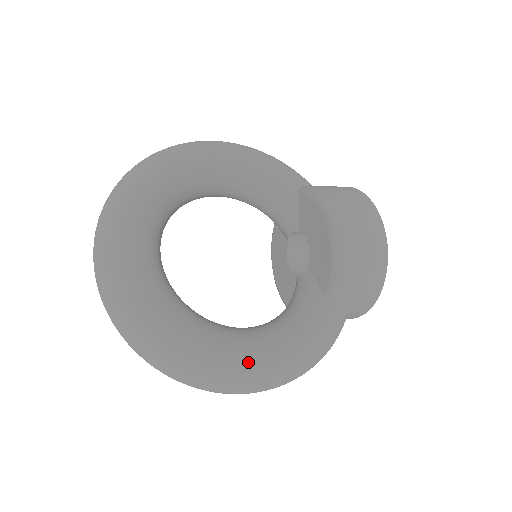
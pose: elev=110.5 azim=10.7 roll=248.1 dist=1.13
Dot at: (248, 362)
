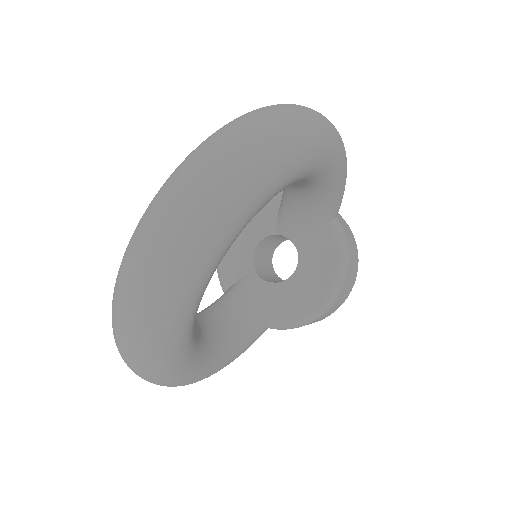
Dot at: (199, 378)
